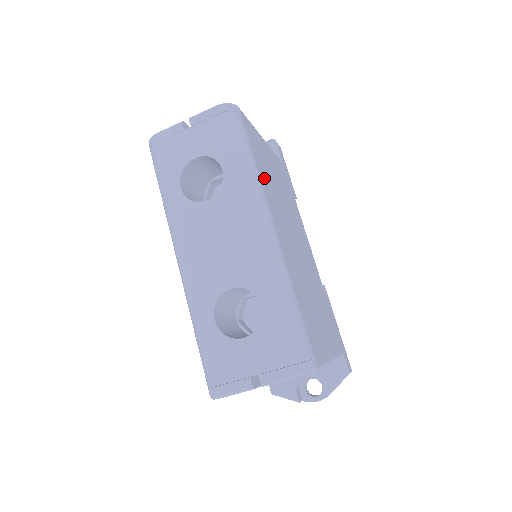
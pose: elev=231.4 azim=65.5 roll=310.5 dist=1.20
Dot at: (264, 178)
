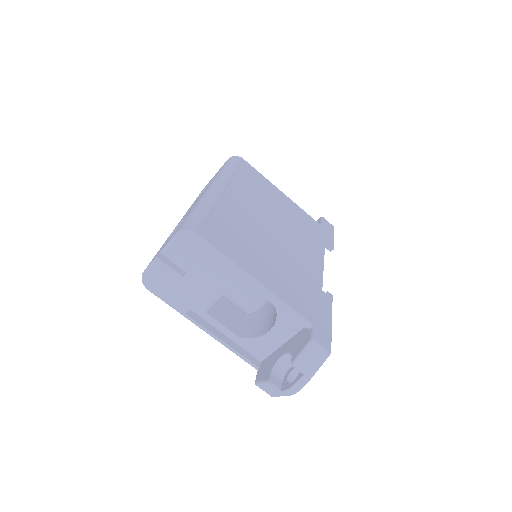
Dot at: (244, 183)
